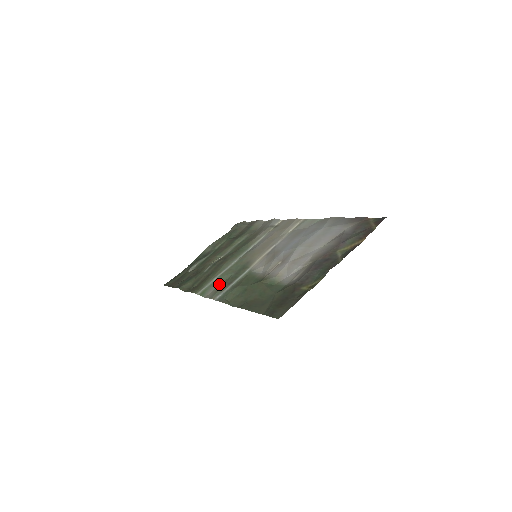
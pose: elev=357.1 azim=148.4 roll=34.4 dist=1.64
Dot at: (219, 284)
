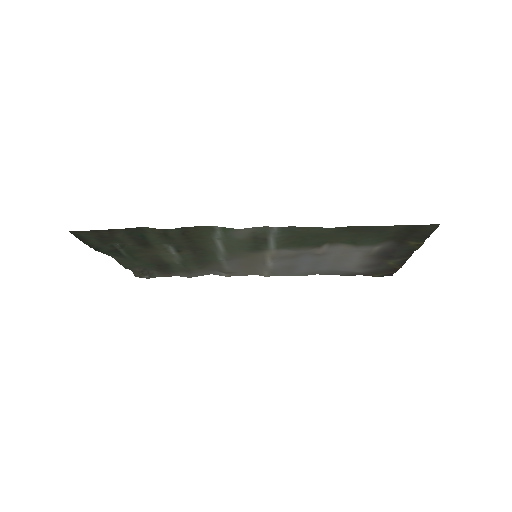
Dot at: (239, 238)
